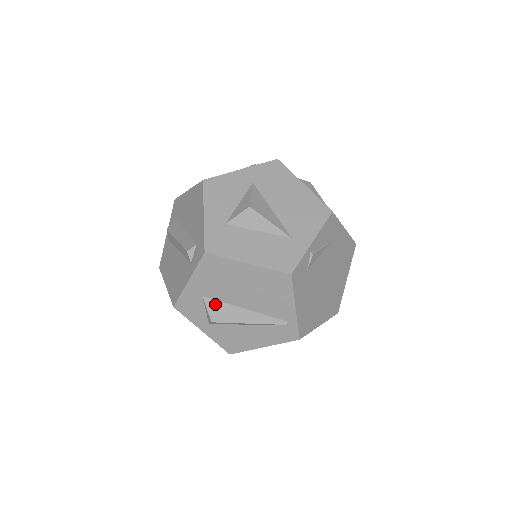
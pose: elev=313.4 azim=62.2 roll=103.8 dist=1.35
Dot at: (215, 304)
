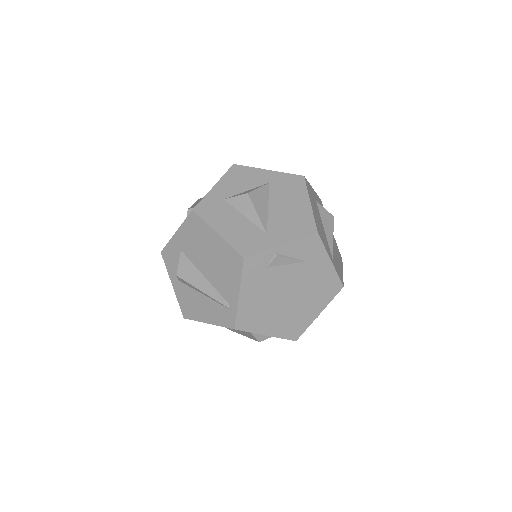
Dot at: (186, 262)
